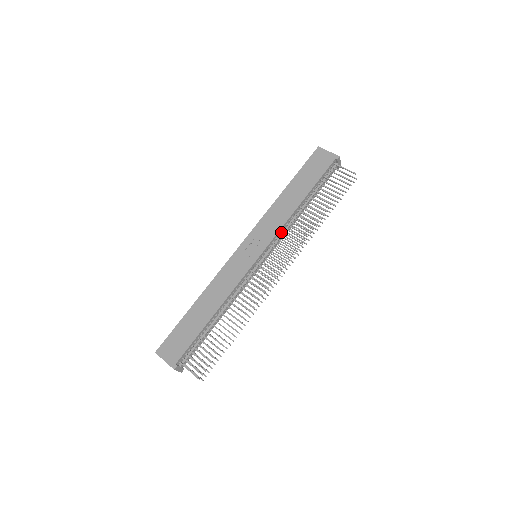
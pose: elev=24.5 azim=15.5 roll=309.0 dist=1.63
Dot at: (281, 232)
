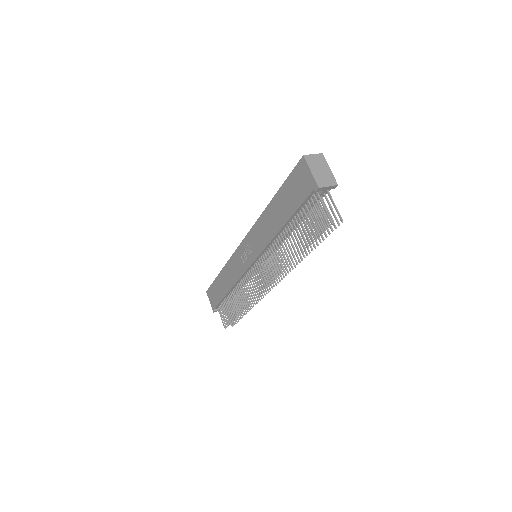
Dot at: occluded
